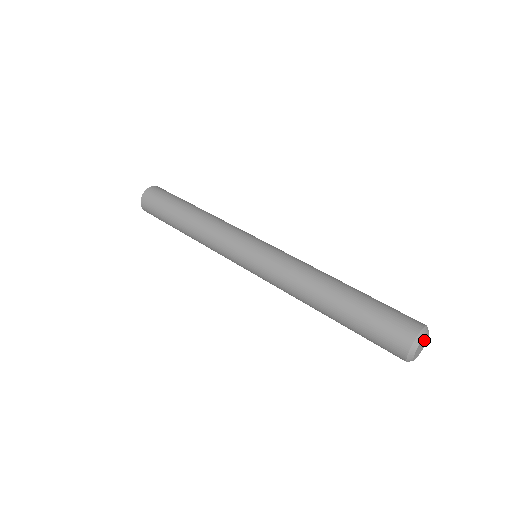
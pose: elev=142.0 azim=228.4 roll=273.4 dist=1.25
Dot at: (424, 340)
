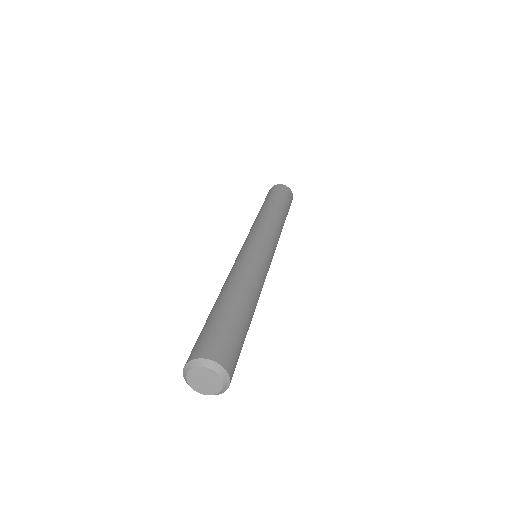
Dot at: (210, 377)
